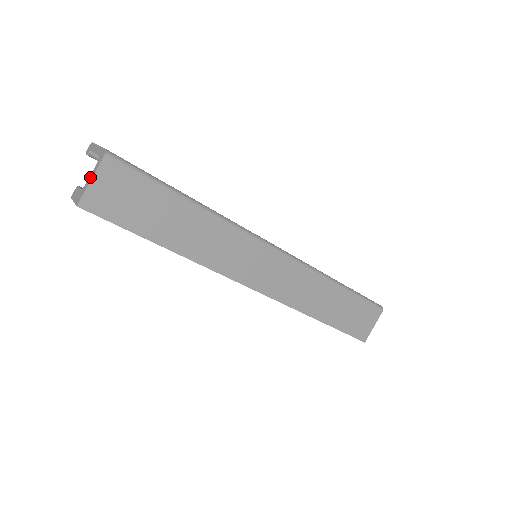
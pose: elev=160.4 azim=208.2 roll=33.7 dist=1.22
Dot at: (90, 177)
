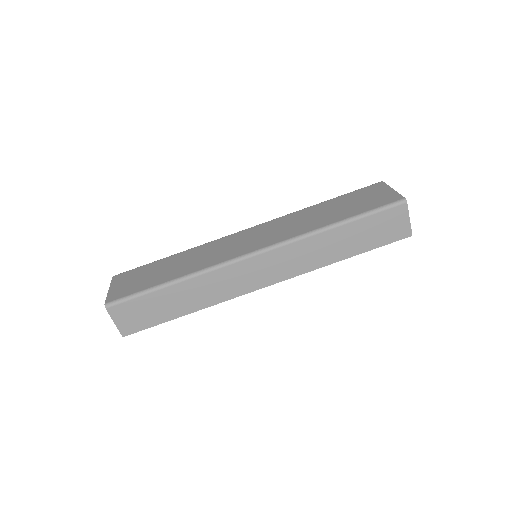
Dot at: (114, 319)
